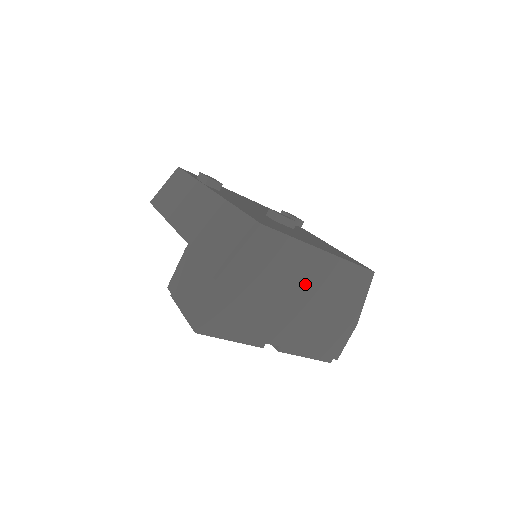
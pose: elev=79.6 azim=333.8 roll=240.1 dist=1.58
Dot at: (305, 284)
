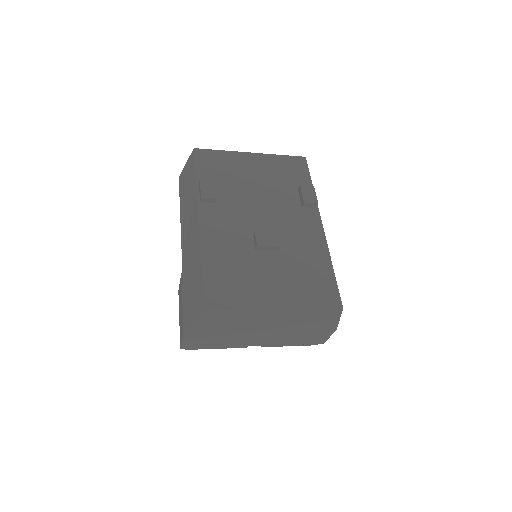
Dot at: (268, 323)
